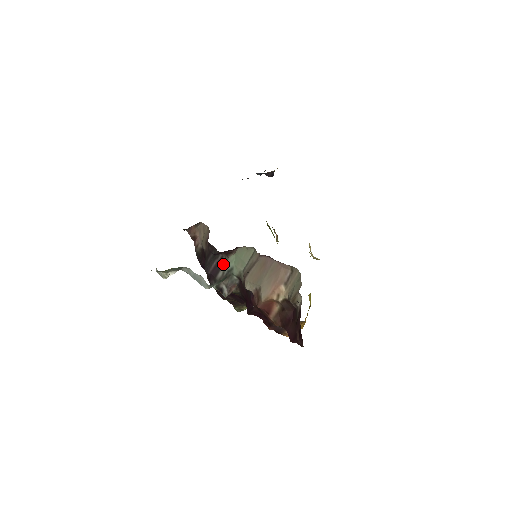
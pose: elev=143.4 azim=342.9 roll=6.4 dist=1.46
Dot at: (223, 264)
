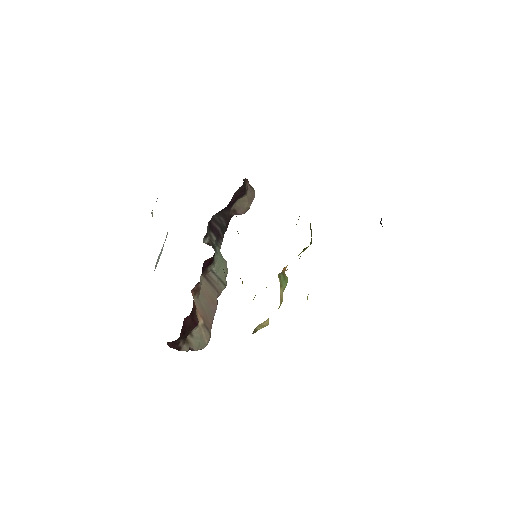
Dot at: (218, 241)
